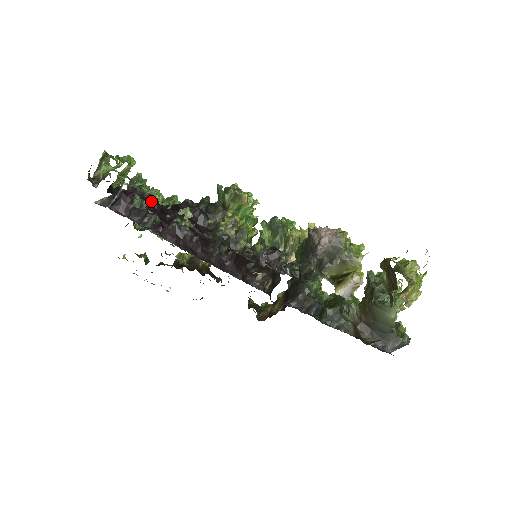
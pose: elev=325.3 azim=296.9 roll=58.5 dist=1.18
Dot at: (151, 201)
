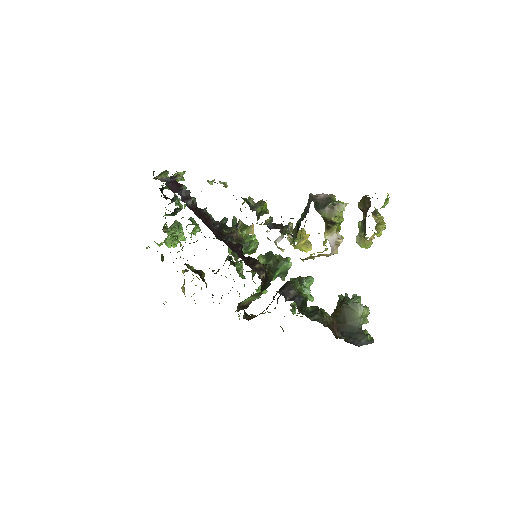
Dot at: occluded
